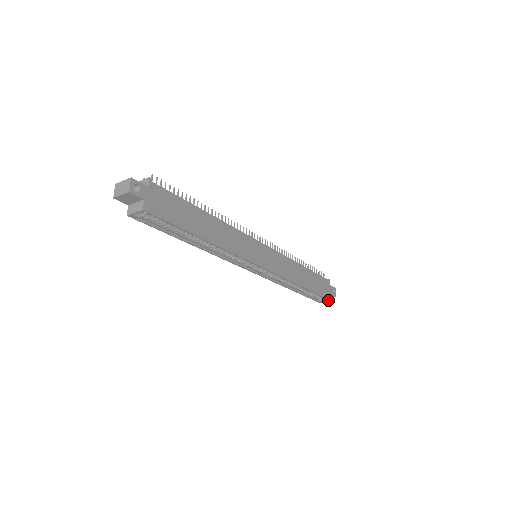
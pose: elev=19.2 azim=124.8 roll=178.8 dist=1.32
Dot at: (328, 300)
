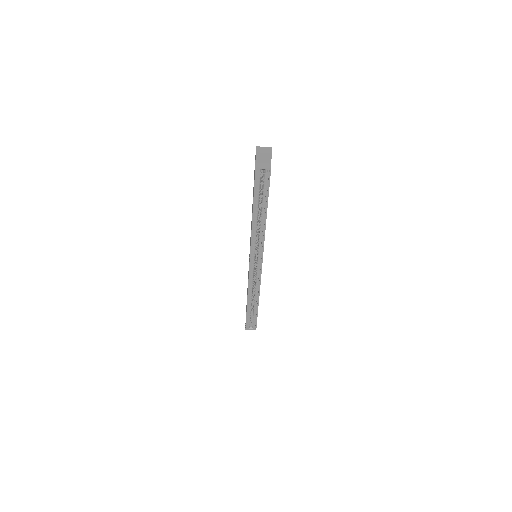
Dot at: (254, 328)
